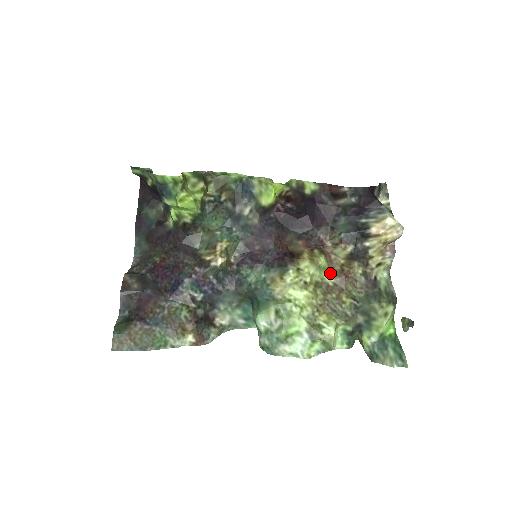
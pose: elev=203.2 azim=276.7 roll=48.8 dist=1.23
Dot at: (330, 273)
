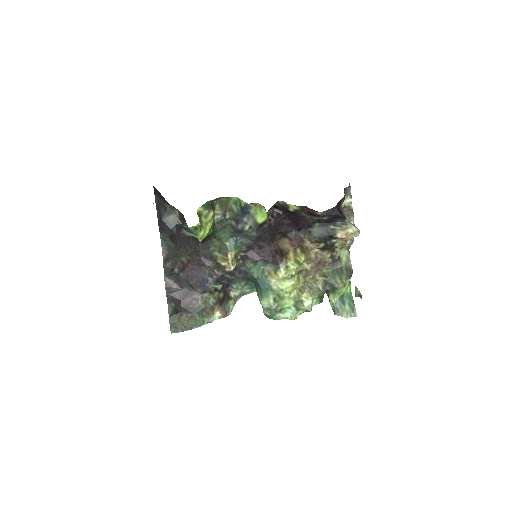
Dot at: (308, 261)
